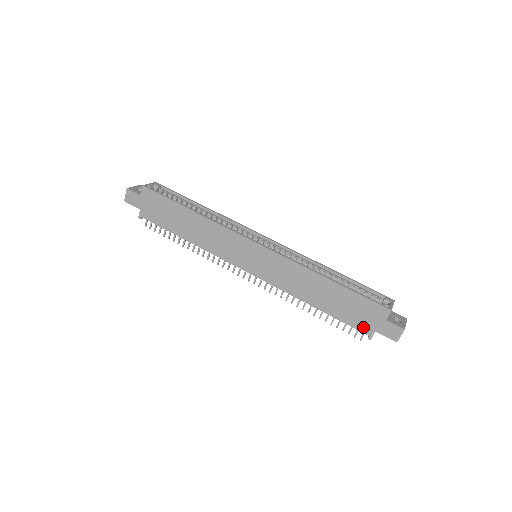
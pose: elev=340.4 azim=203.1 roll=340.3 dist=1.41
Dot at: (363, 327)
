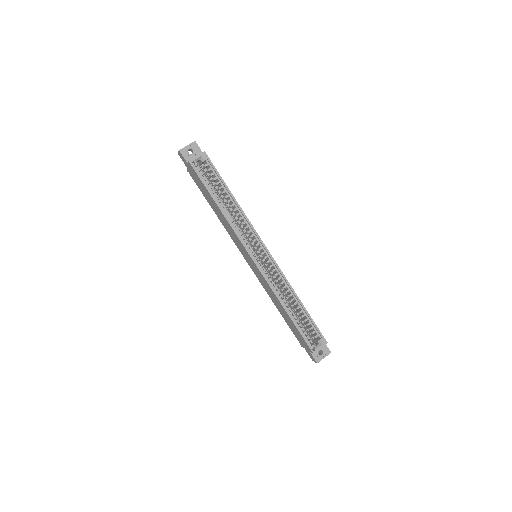
Dot at: (299, 340)
